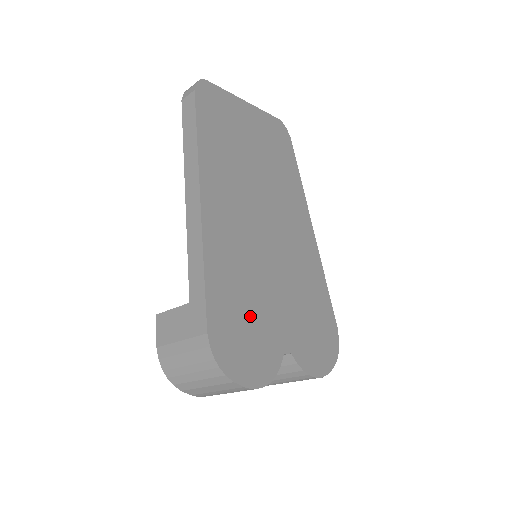
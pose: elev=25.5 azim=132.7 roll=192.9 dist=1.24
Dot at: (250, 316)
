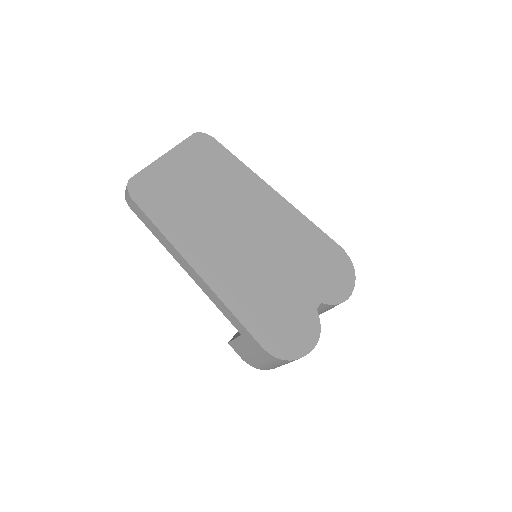
Dot at: (280, 310)
